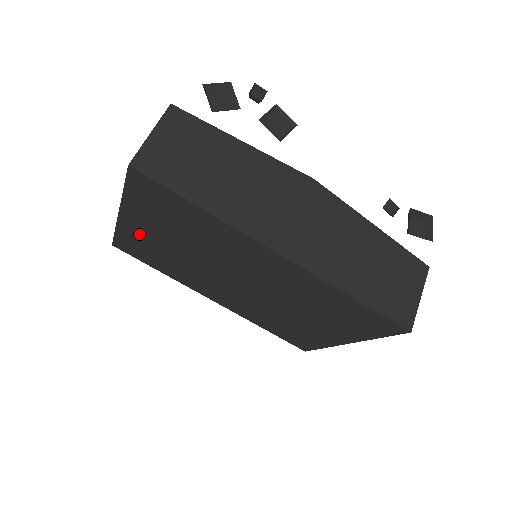
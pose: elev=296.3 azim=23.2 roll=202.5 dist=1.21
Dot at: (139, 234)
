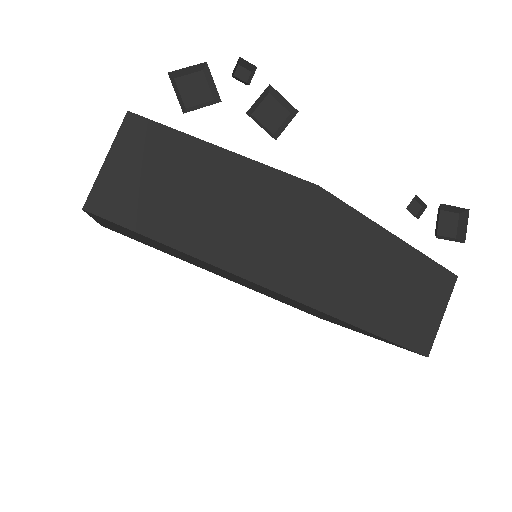
Dot at: occluded
